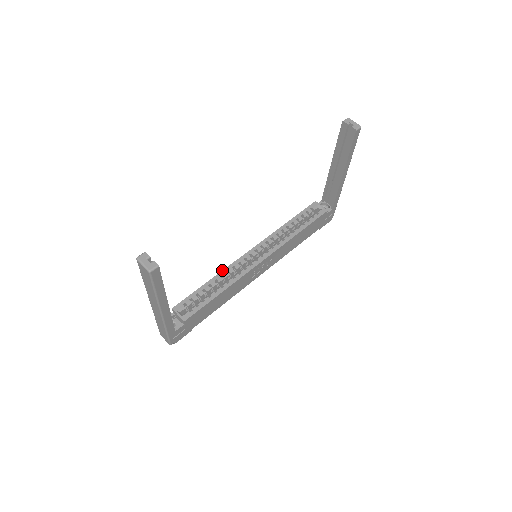
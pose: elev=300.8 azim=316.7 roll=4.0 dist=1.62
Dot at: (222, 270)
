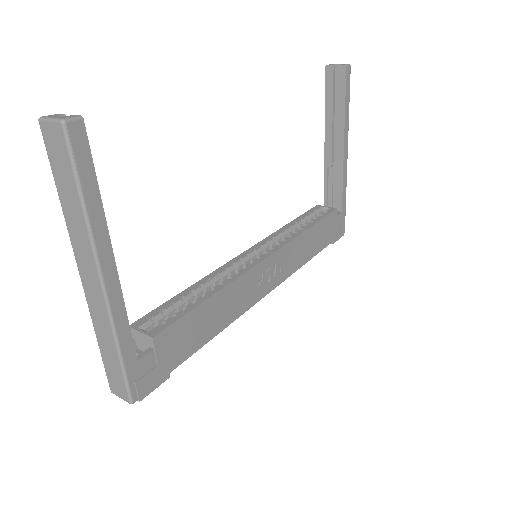
Dot at: occluded
